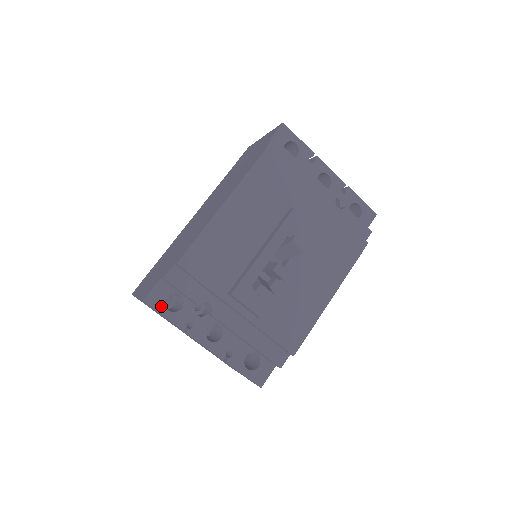
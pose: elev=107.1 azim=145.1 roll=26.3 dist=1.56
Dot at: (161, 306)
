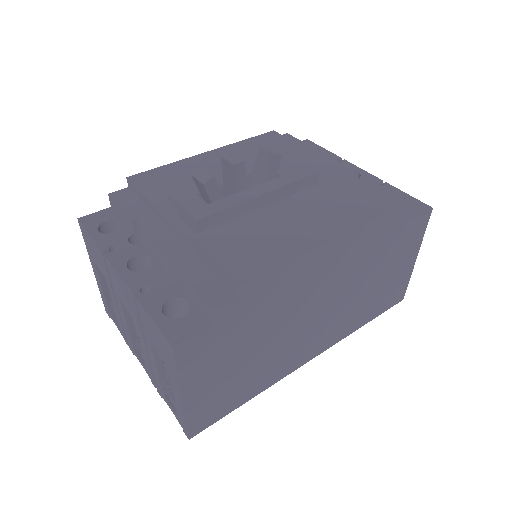
Dot at: (93, 226)
